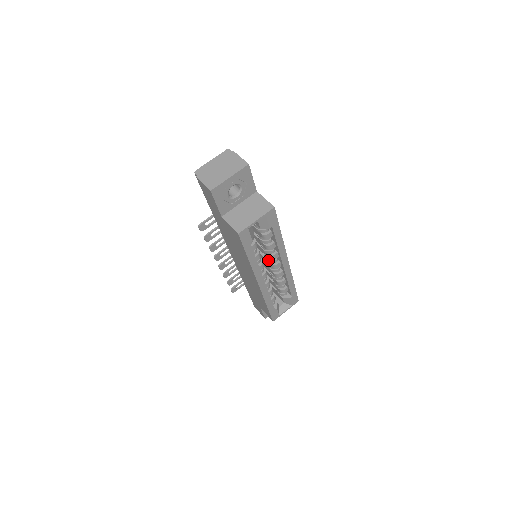
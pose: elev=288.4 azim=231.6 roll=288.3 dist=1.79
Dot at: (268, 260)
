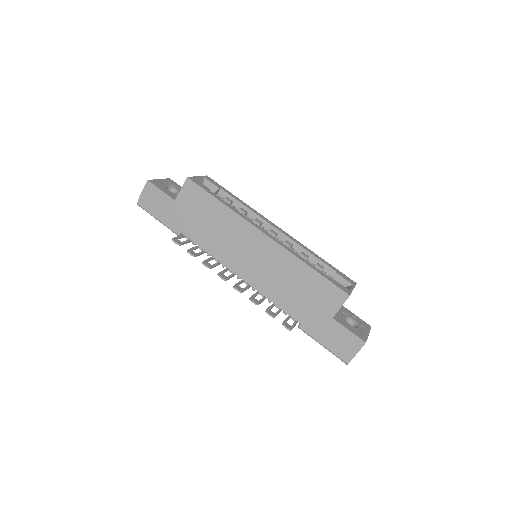
Dot at: occluded
